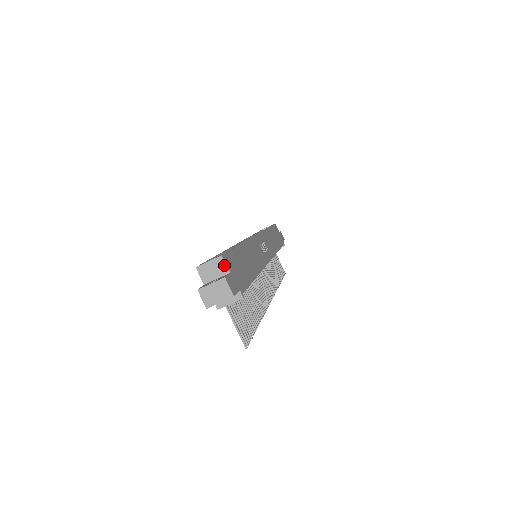
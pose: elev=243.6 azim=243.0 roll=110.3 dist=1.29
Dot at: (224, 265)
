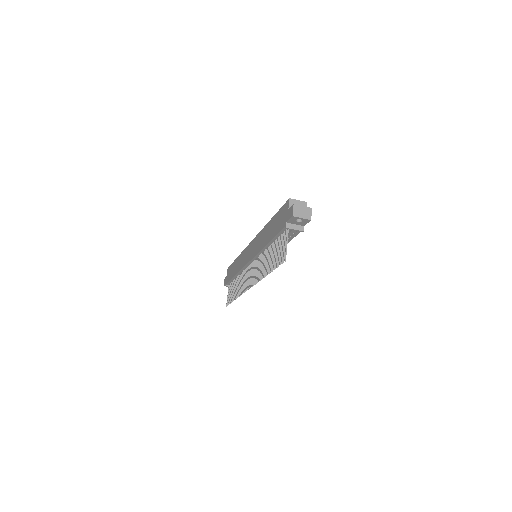
Dot at: occluded
